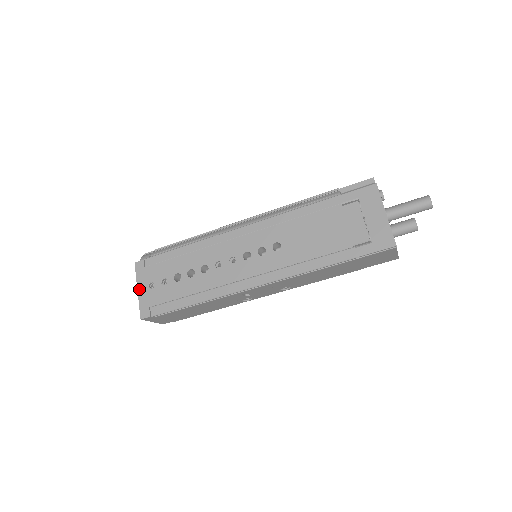
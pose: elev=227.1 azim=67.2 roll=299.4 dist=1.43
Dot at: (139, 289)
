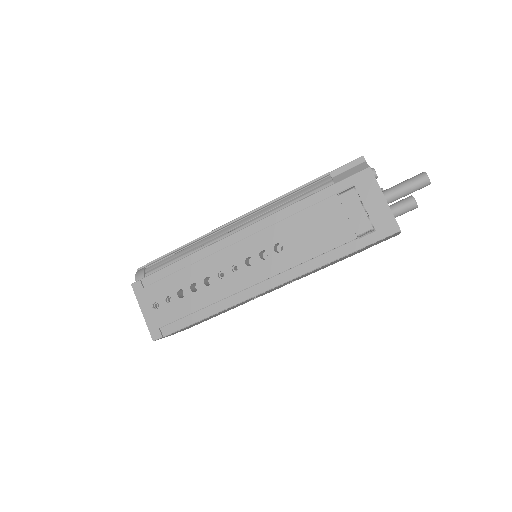
Dot at: (143, 311)
